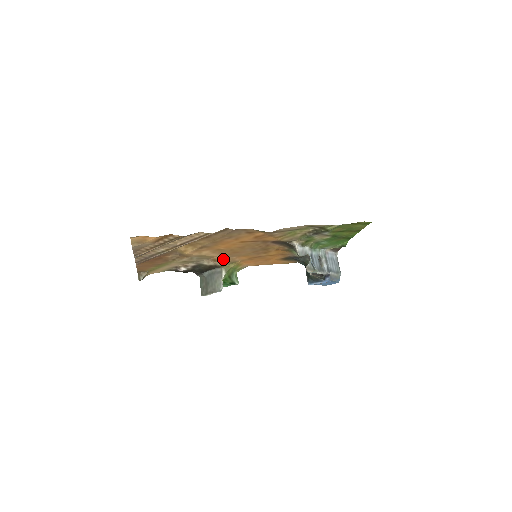
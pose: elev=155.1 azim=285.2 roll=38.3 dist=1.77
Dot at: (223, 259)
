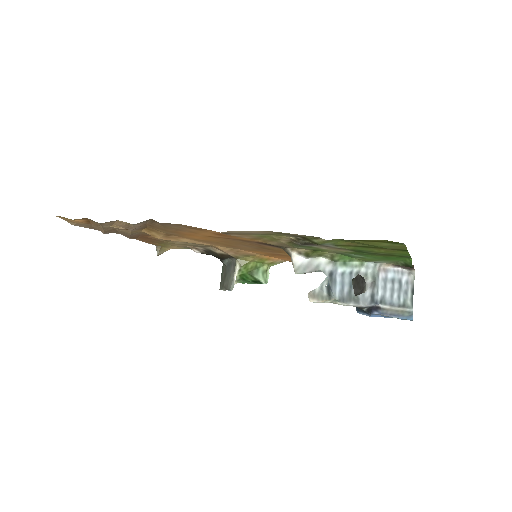
Dot at: (227, 250)
